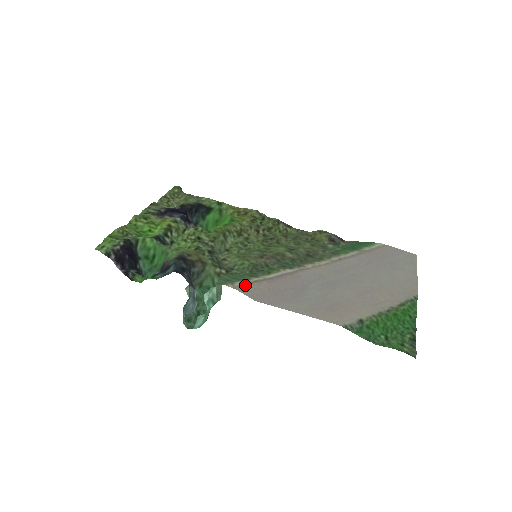
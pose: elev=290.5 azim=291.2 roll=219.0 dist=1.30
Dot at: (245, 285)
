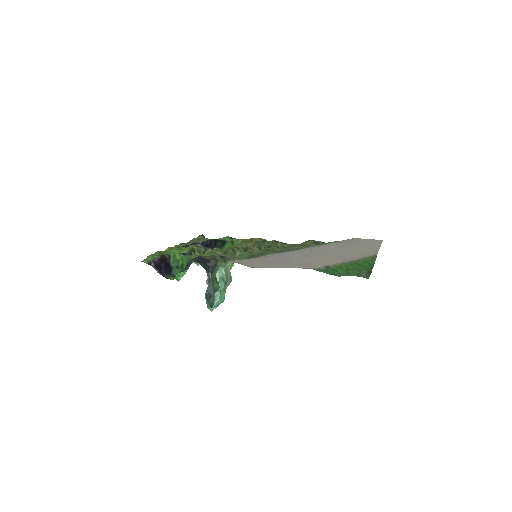
Dot at: (242, 260)
